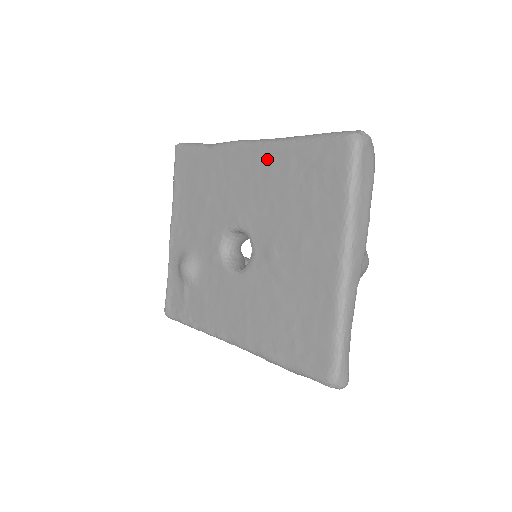
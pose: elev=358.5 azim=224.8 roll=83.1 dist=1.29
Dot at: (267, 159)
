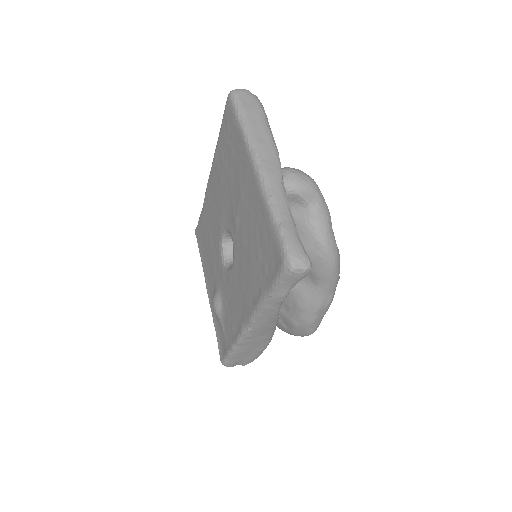
Dot at: (215, 168)
